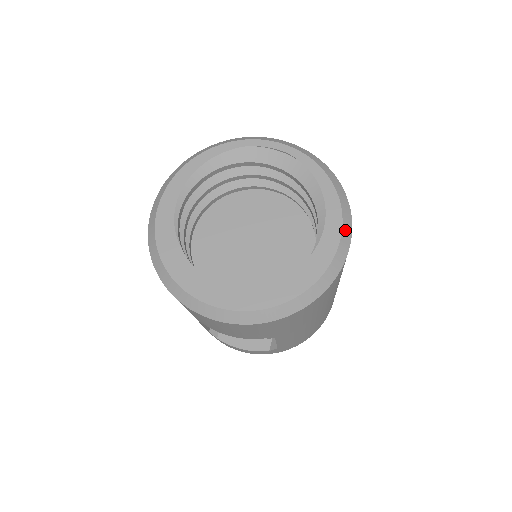
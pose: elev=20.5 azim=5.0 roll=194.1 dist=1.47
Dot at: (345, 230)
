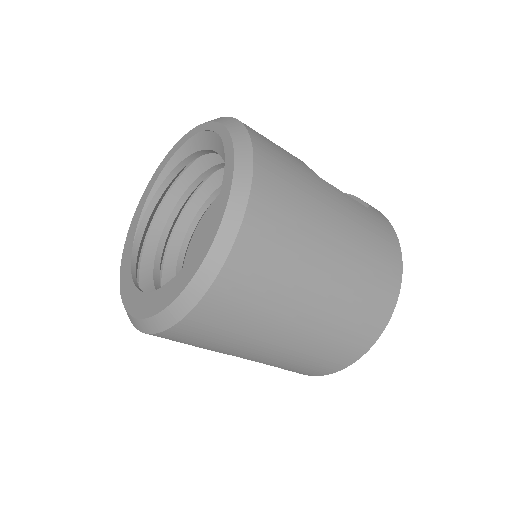
Dot at: (221, 238)
